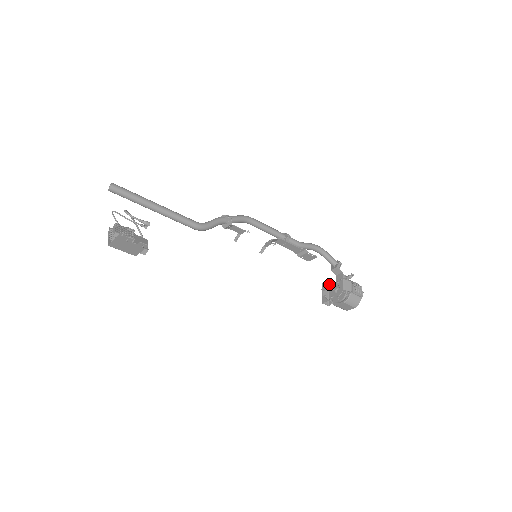
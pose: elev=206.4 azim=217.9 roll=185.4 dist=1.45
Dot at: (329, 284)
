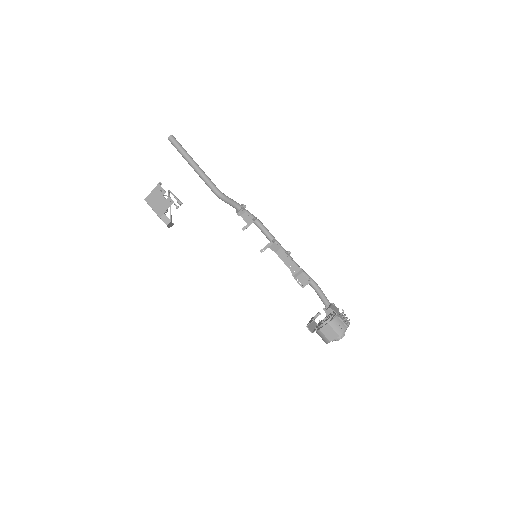
Dot at: occluded
